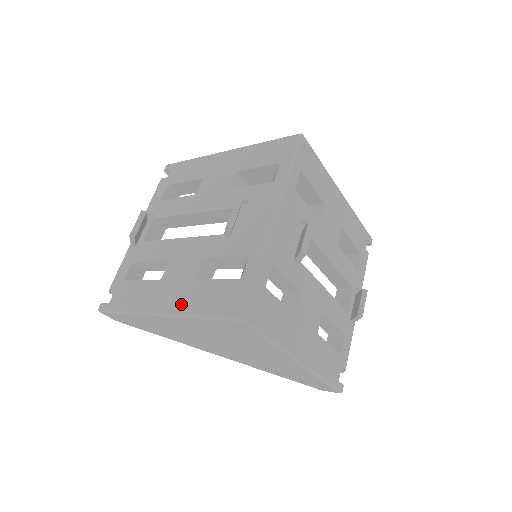
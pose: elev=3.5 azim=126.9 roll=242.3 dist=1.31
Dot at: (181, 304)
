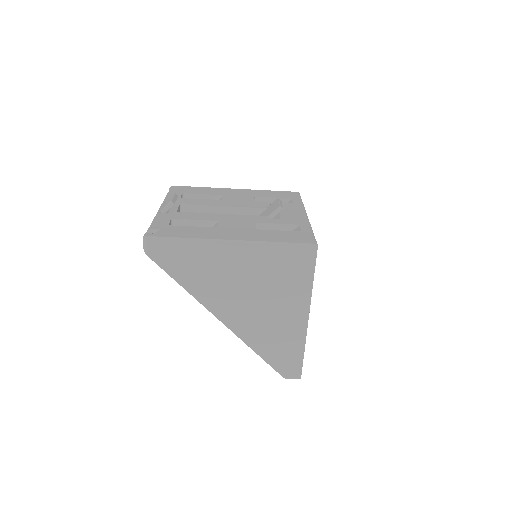
Dot at: (252, 237)
